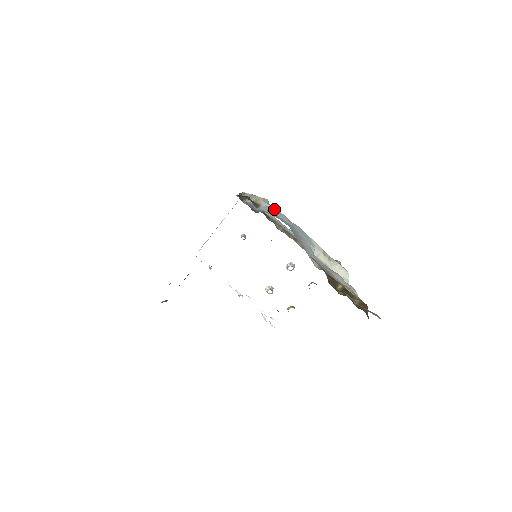
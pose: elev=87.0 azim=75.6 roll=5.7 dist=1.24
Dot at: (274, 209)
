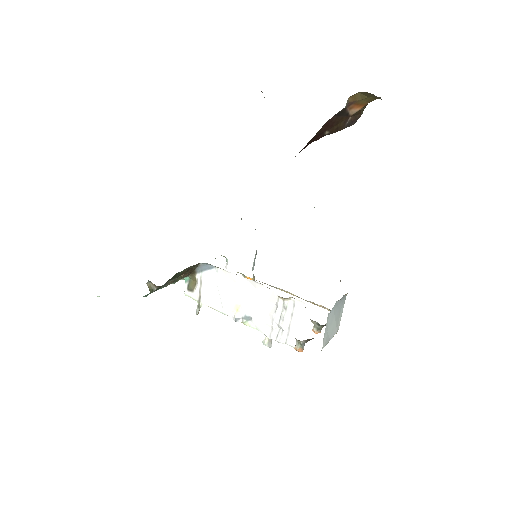
Dot at: occluded
